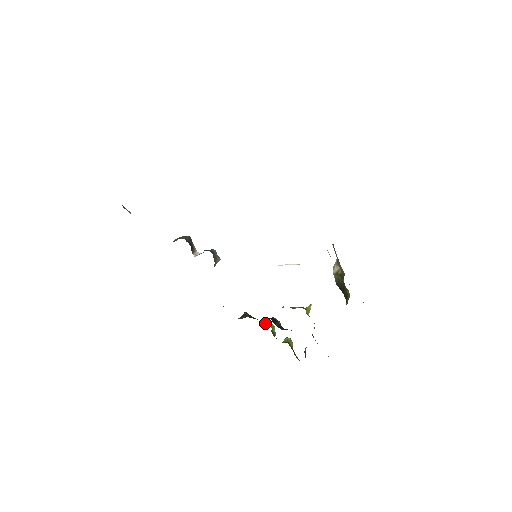
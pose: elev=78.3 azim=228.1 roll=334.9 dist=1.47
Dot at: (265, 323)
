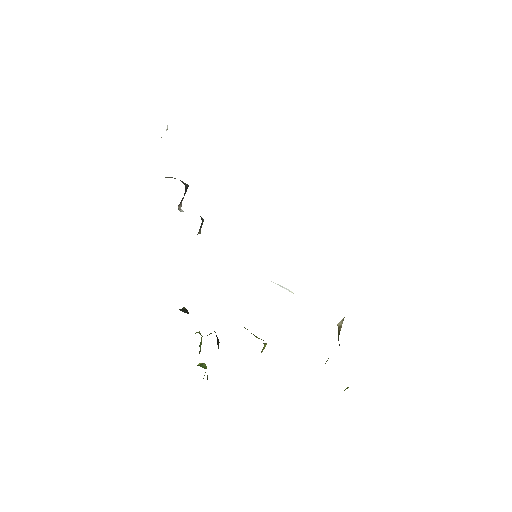
Dot at: (199, 333)
